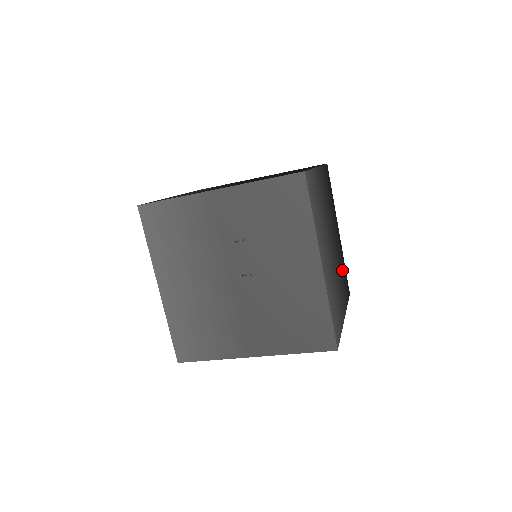
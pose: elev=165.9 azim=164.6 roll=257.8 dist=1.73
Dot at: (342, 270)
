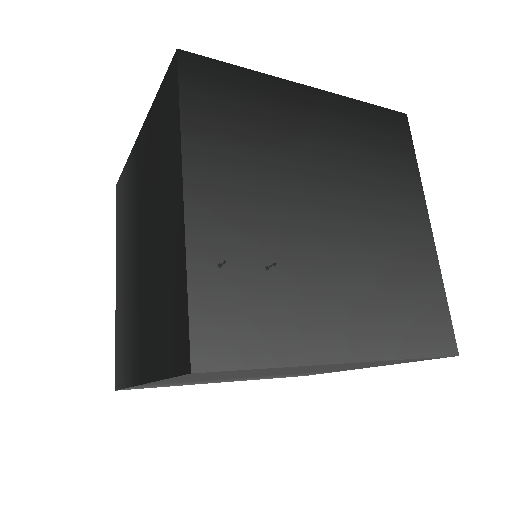
Dot at: (369, 145)
